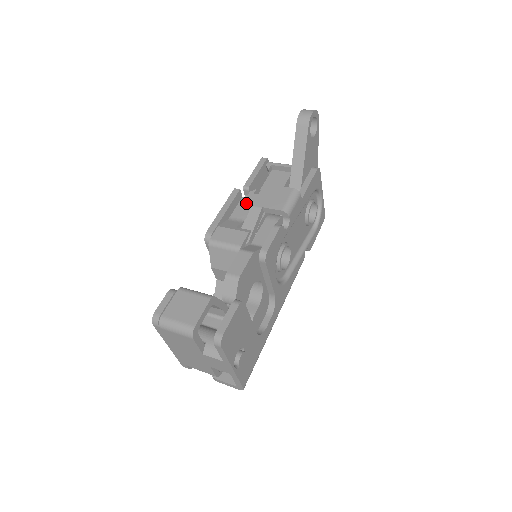
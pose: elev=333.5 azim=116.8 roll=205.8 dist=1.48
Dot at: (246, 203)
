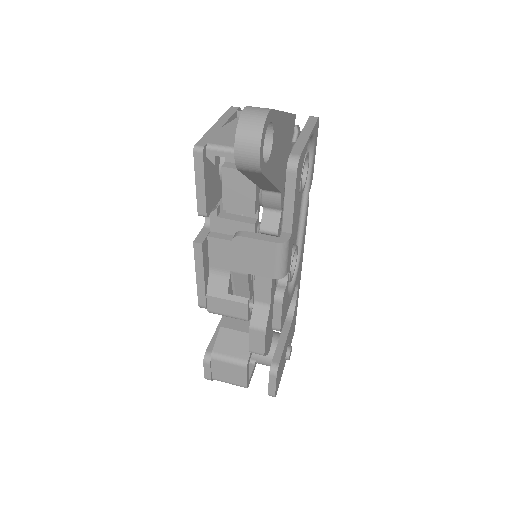
Dot at: (218, 247)
